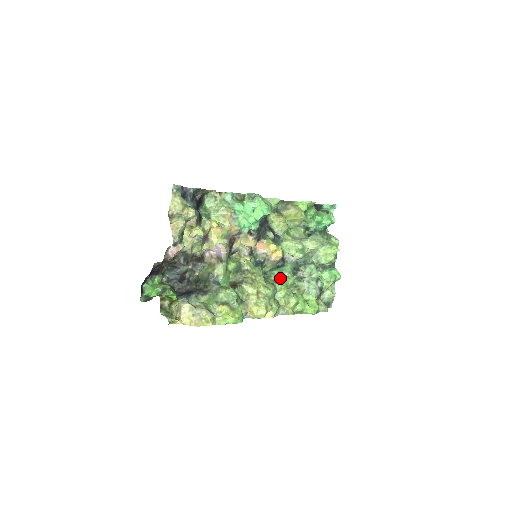
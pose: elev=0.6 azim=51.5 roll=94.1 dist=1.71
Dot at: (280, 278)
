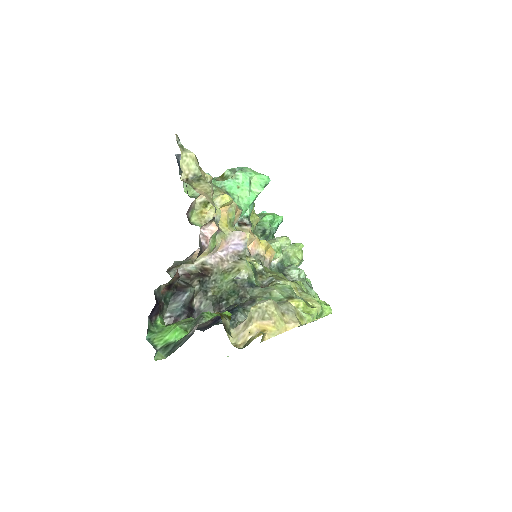
Dot at: occluded
